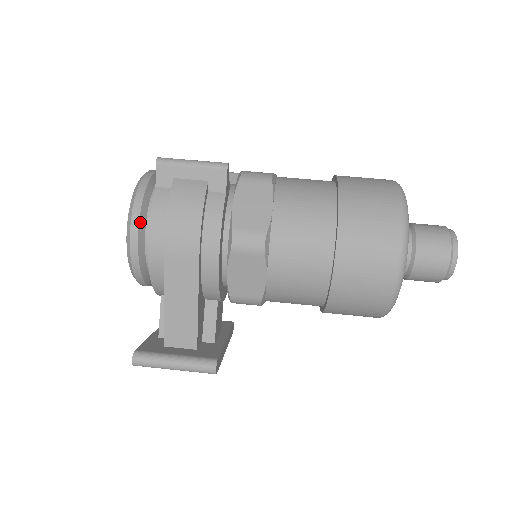
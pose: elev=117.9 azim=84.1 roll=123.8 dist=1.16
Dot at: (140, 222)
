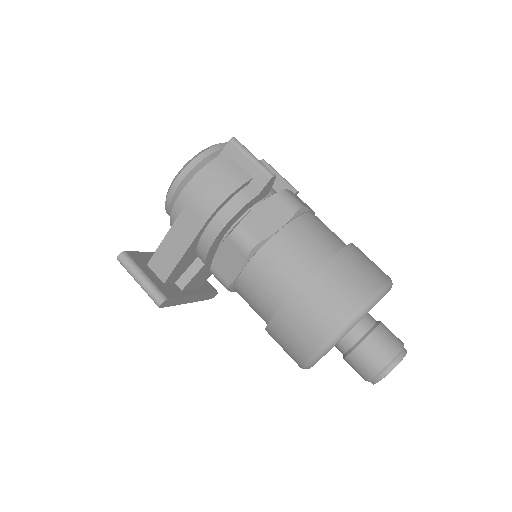
Dot at: (191, 171)
